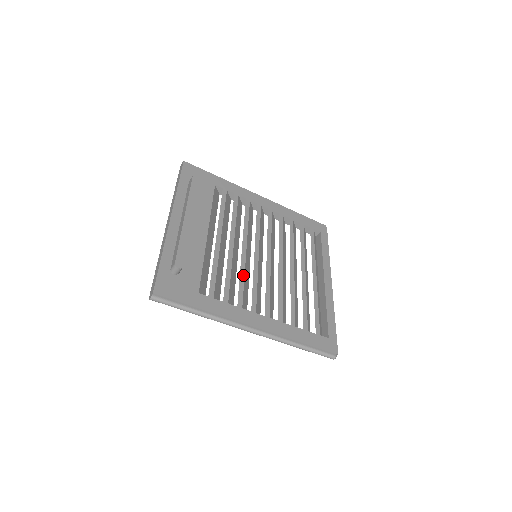
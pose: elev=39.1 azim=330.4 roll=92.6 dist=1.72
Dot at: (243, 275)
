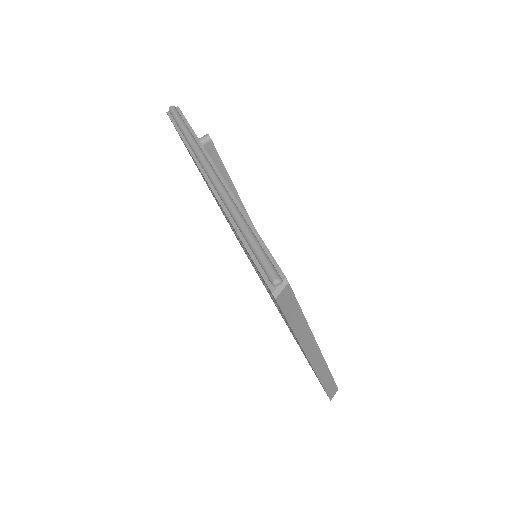
Dot at: occluded
